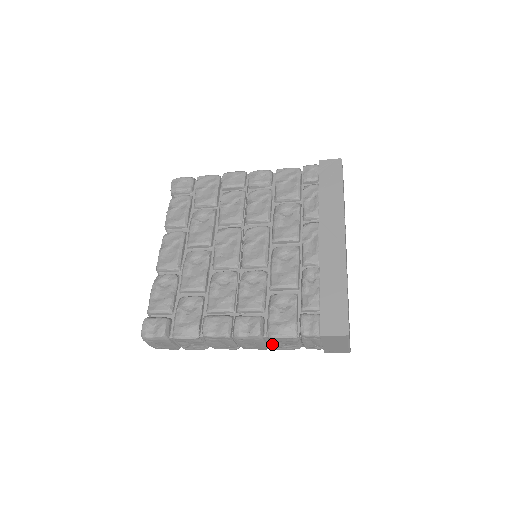
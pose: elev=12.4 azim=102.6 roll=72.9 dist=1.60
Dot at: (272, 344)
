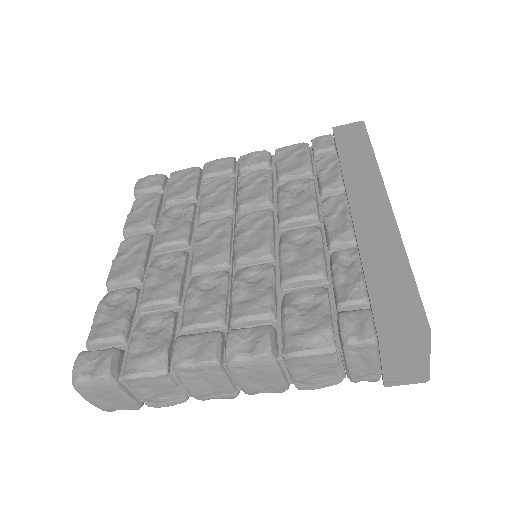
Dot at: (293, 375)
